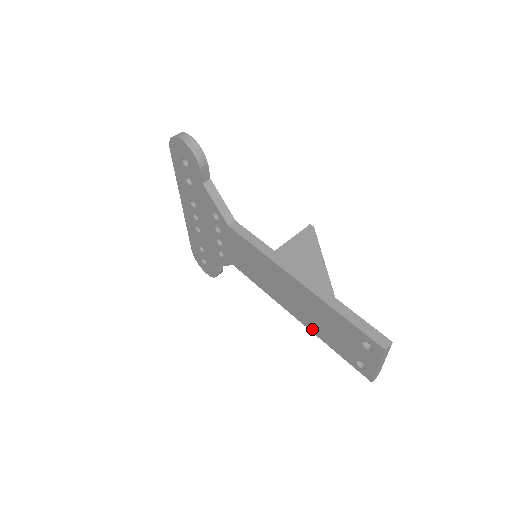
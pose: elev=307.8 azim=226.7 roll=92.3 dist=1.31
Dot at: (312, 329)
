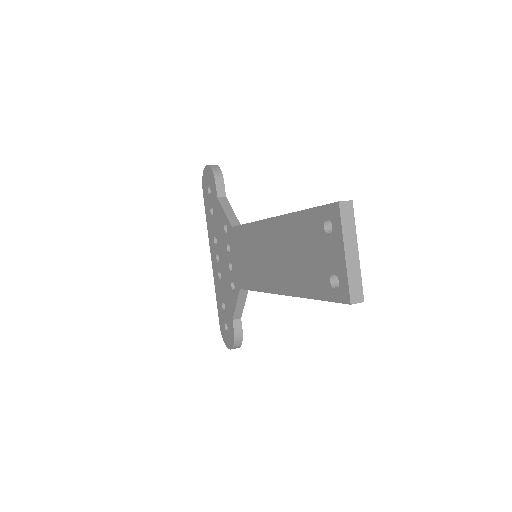
Dot at: (294, 290)
